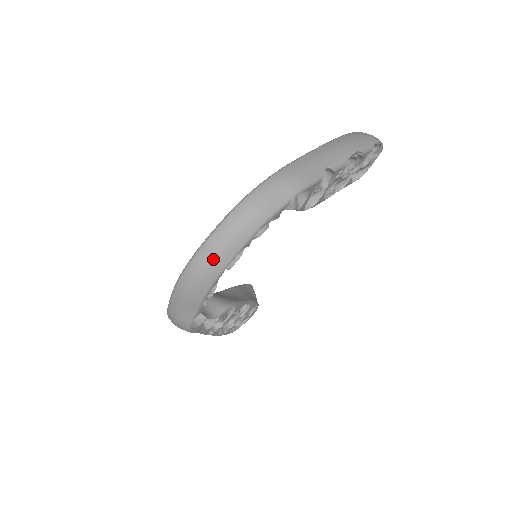
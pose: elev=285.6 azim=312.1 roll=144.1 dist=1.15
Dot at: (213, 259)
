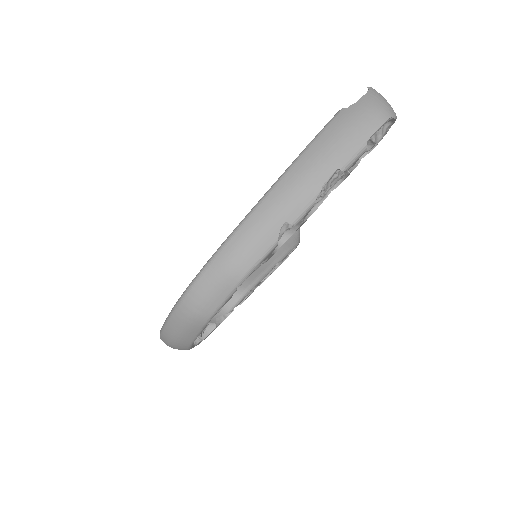
Dot at: (176, 341)
